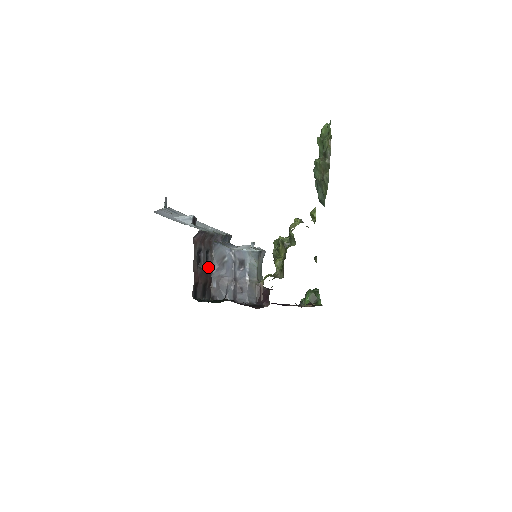
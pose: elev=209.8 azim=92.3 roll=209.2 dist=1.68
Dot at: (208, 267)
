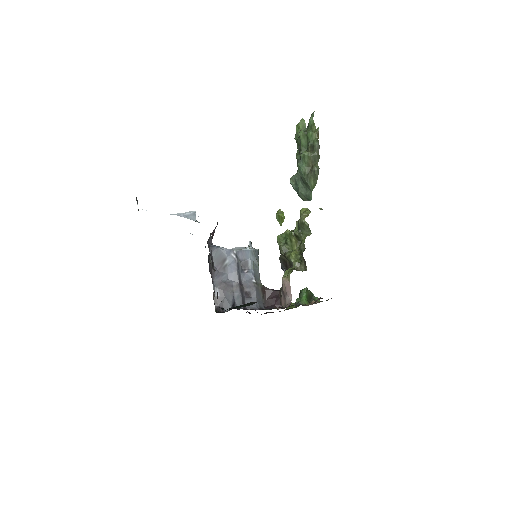
Dot at: (210, 273)
